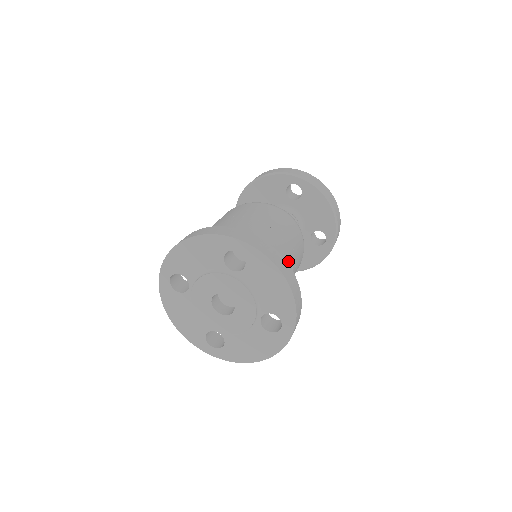
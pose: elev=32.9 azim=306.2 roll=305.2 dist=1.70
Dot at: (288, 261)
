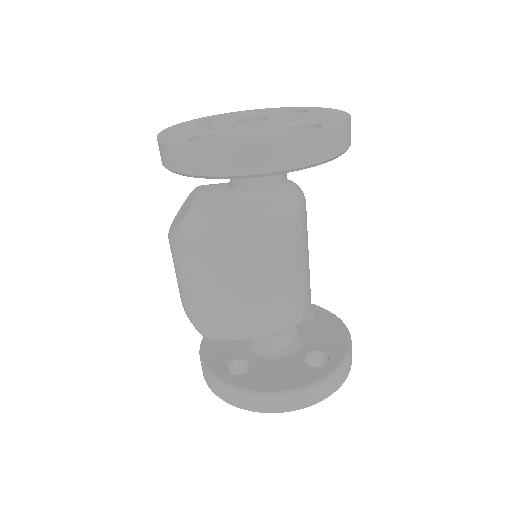
Dot at: (307, 239)
